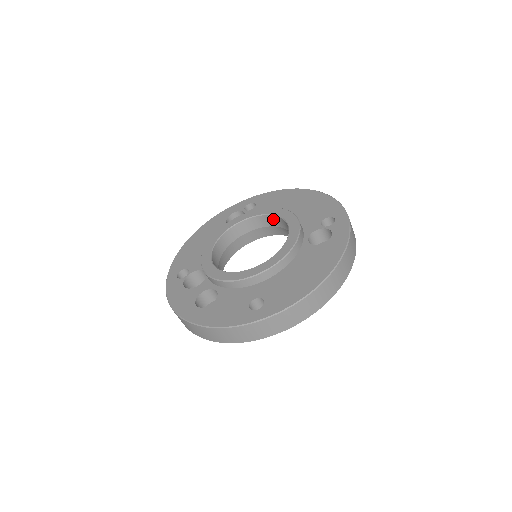
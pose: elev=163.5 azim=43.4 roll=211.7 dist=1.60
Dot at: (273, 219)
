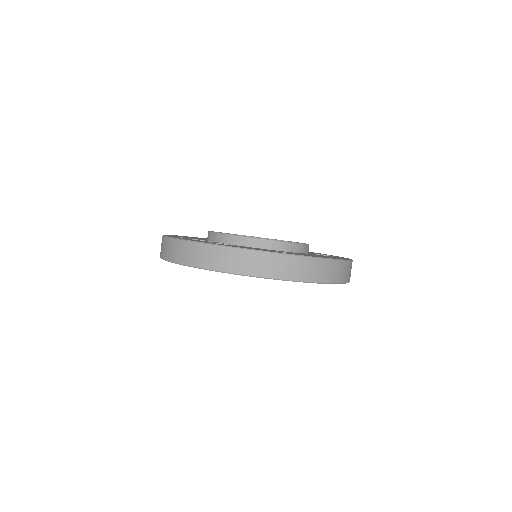
Dot at: occluded
